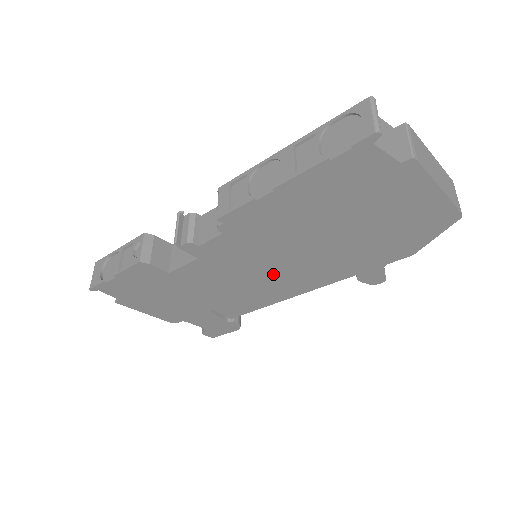
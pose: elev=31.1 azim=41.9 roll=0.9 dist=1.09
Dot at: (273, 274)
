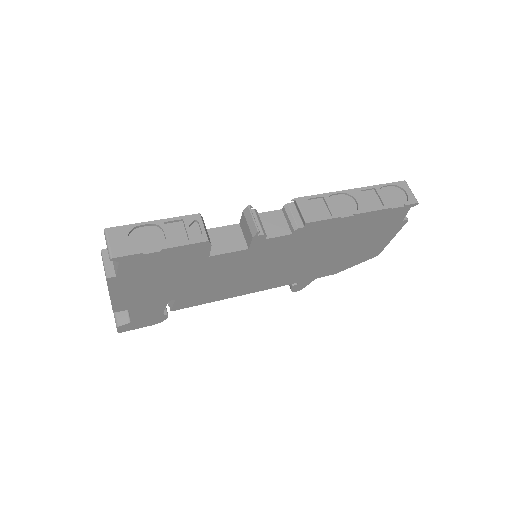
Dot at: (263, 273)
